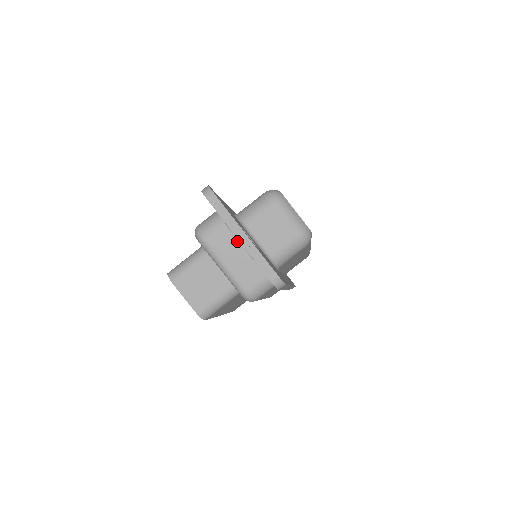
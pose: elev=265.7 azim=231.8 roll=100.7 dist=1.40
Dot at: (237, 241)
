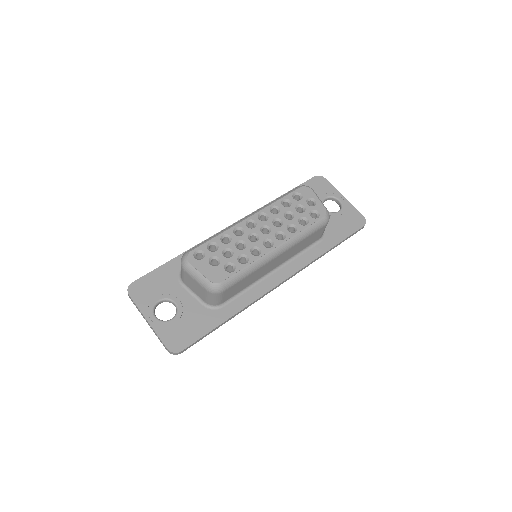
Dot at: occluded
